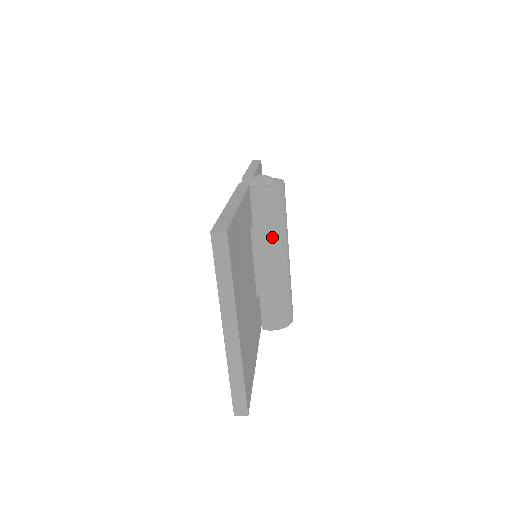
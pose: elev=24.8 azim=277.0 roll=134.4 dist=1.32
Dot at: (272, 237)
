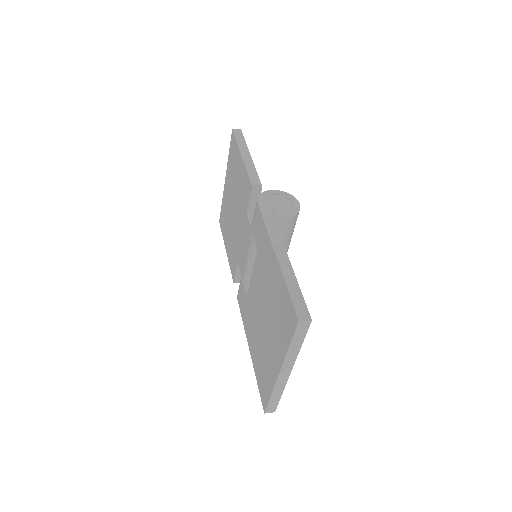
Dot at: occluded
